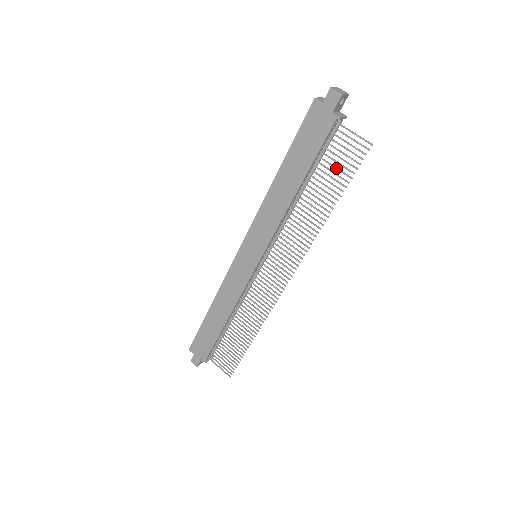
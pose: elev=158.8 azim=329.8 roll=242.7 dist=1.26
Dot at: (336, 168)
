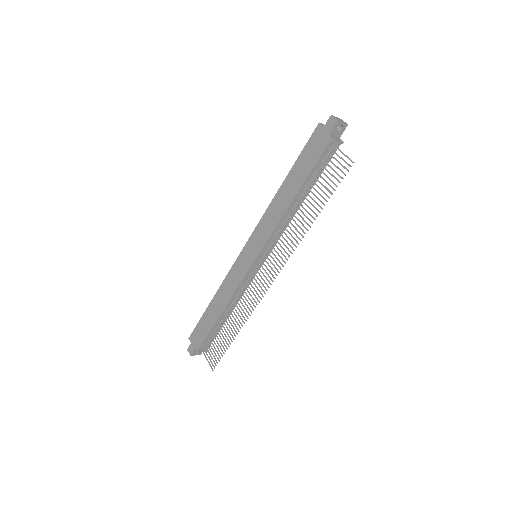
Dot at: (325, 181)
